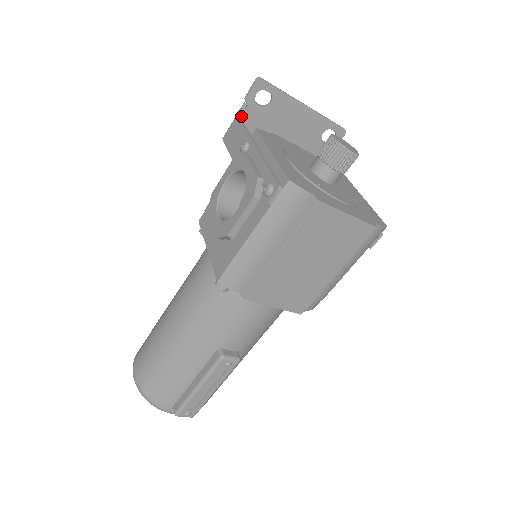
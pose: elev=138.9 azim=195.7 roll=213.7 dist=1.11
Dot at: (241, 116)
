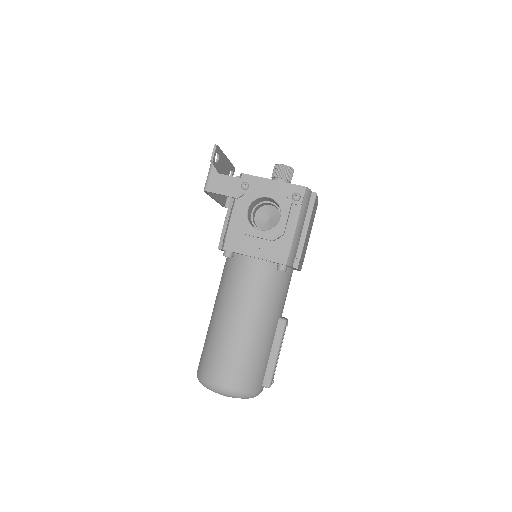
Dot at: (217, 171)
